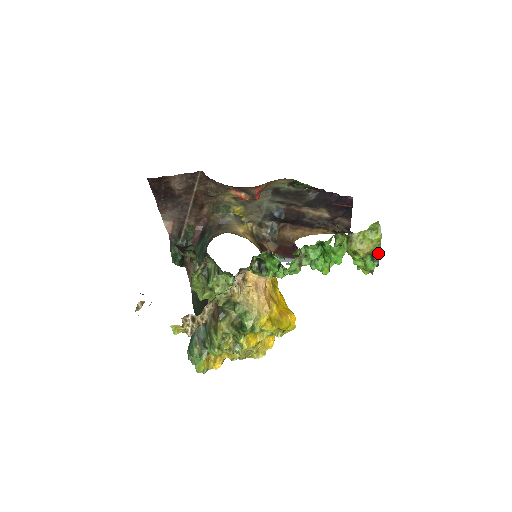
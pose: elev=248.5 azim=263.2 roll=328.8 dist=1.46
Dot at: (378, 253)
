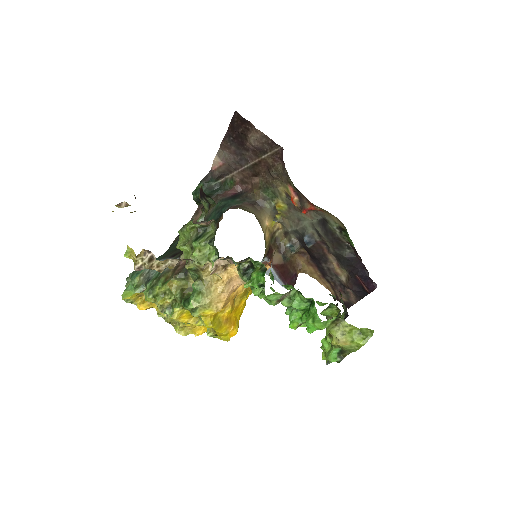
Dot at: (348, 353)
